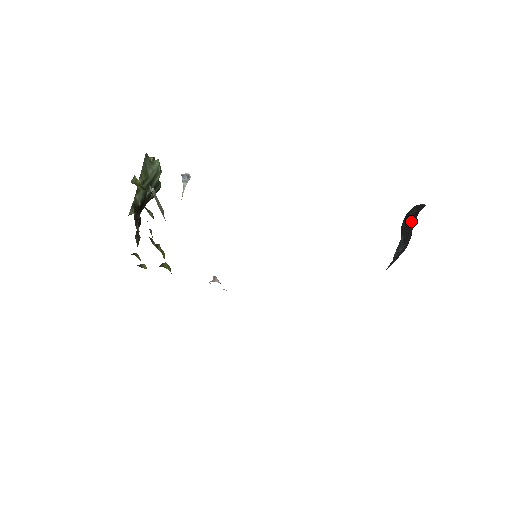
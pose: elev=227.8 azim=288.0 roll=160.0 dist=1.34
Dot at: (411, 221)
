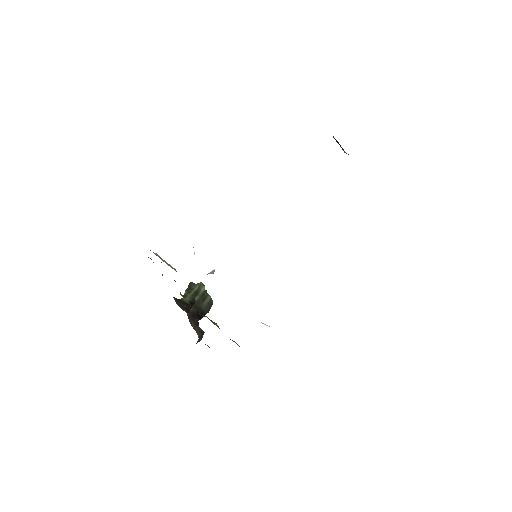
Dot at: occluded
